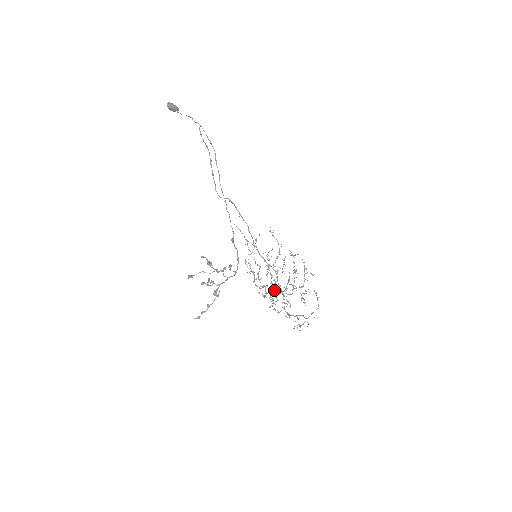
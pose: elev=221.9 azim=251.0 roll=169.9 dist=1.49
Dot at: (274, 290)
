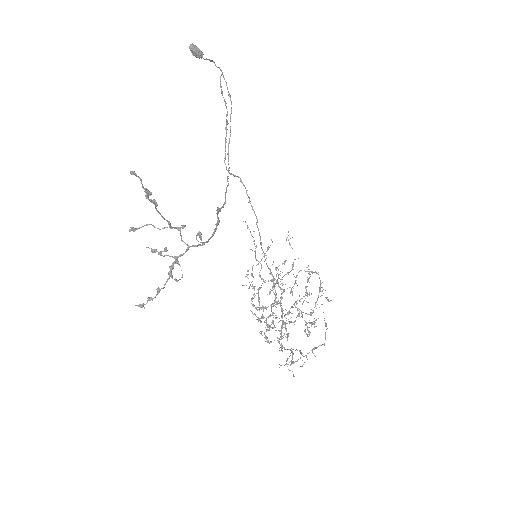
Dot at: (272, 312)
